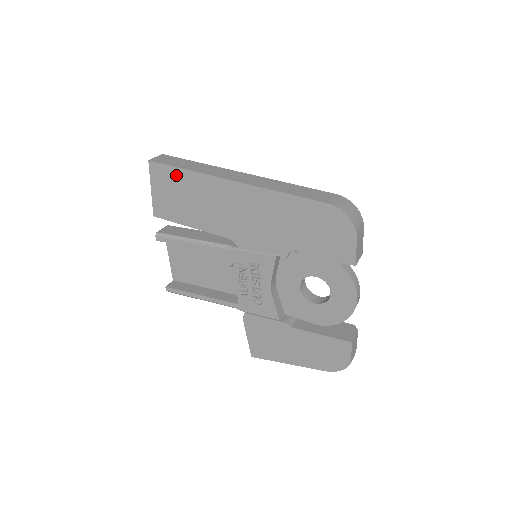
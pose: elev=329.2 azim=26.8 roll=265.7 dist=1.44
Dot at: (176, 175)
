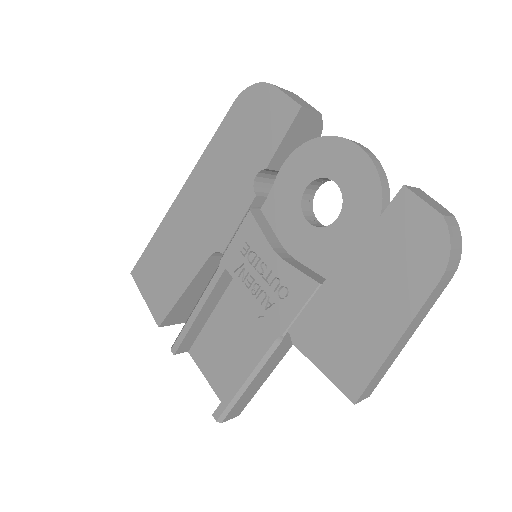
Dot at: (149, 256)
